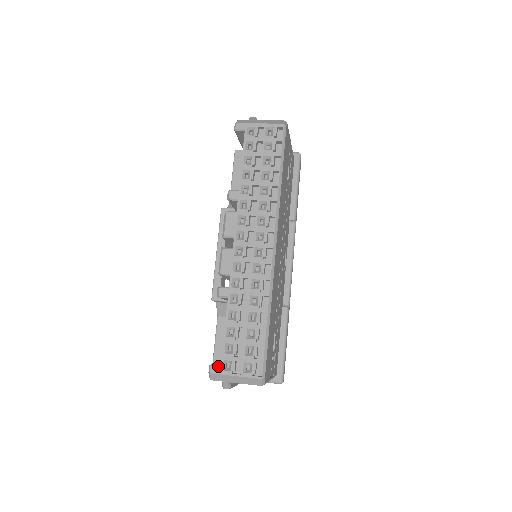
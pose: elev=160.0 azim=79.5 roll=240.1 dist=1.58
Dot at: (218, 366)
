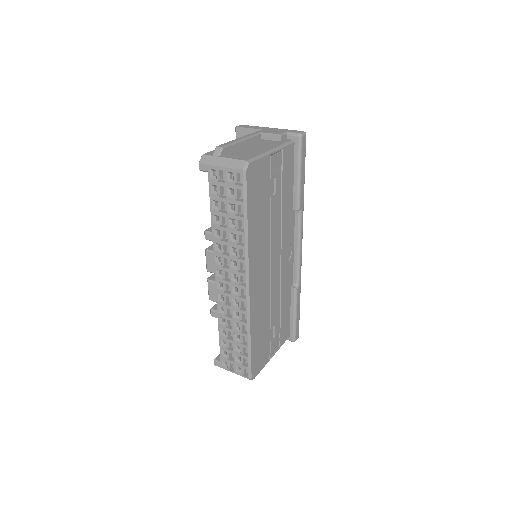
Dot at: (219, 362)
